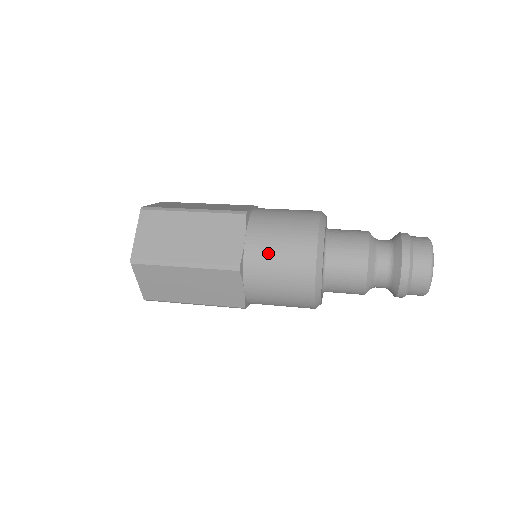
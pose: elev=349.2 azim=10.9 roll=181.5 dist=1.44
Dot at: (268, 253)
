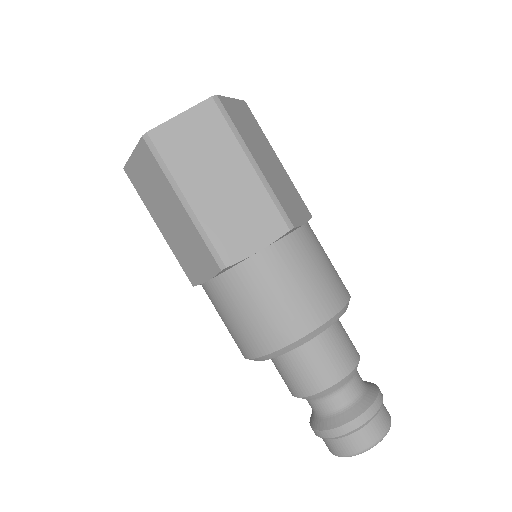
Dot at: (262, 287)
